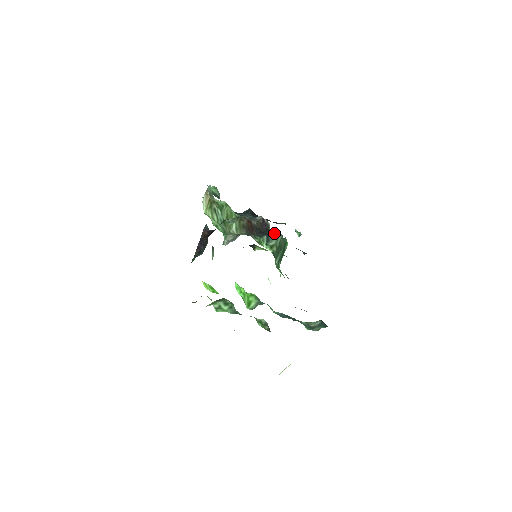
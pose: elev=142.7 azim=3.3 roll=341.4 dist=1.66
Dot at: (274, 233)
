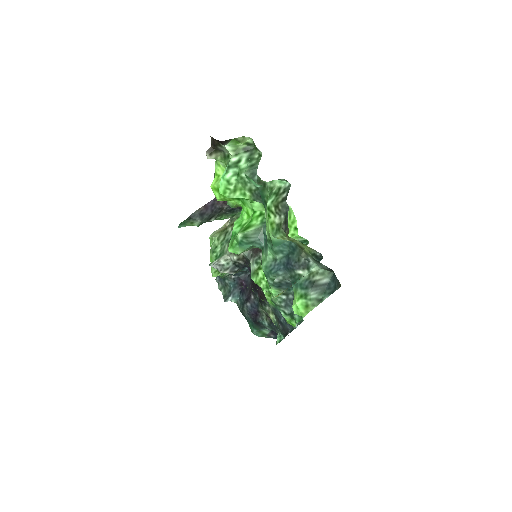
Dot at: occluded
